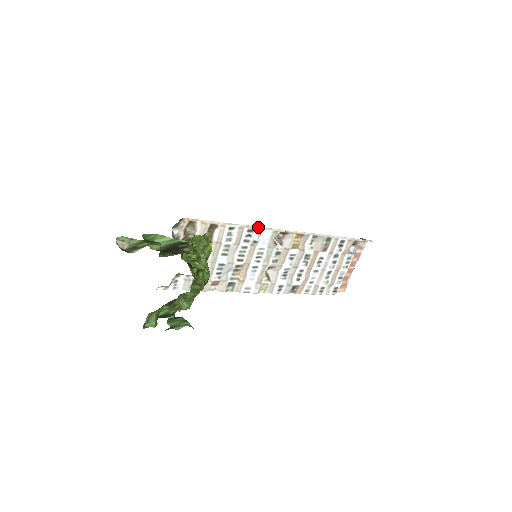
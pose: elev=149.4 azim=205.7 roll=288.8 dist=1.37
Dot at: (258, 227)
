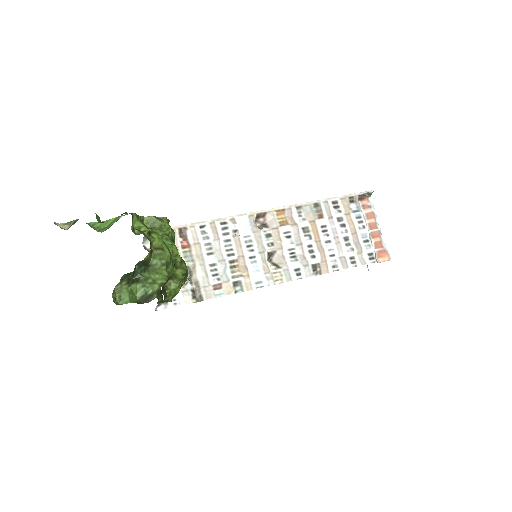
Dot at: (229, 217)
